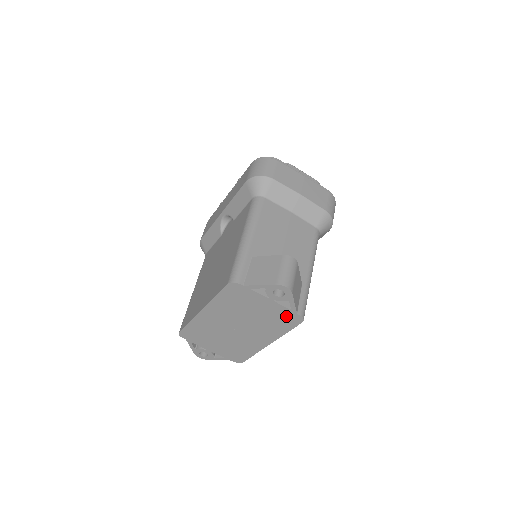
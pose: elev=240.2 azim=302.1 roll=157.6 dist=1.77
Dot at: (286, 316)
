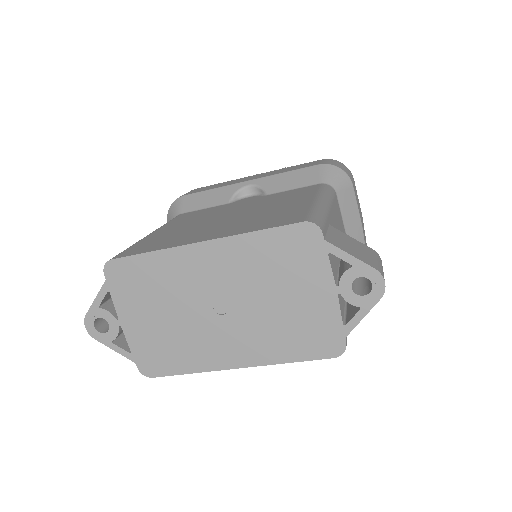
Dot at: (324, 332)
